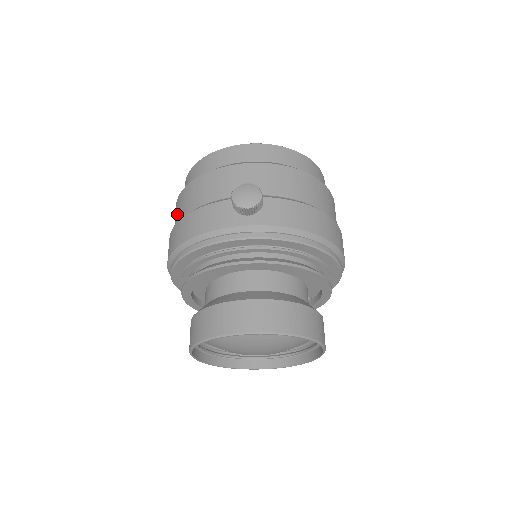
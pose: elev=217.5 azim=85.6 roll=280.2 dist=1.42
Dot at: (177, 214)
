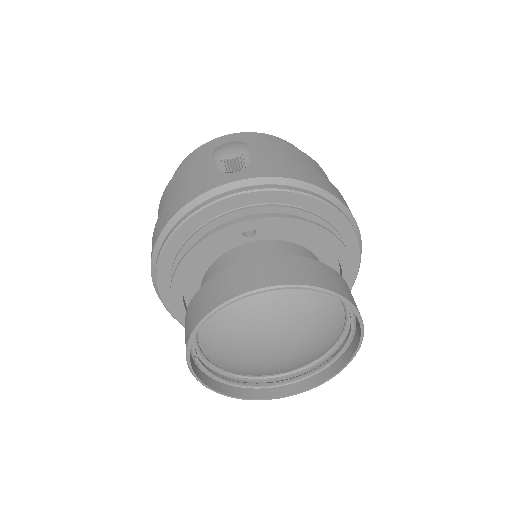
Dot at: occluded
